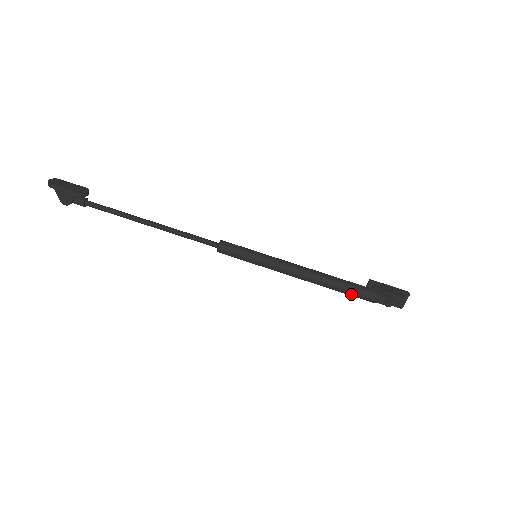
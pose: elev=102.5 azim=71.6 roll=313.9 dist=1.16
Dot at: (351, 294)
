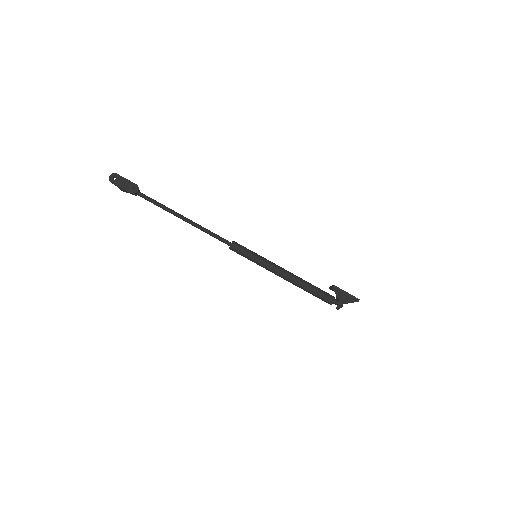
Dot at: (315, 296)
